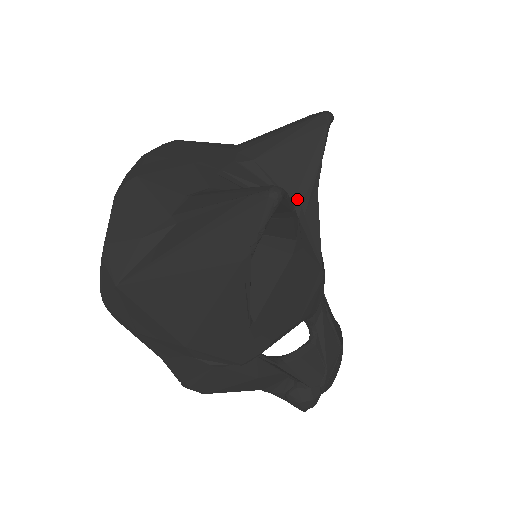
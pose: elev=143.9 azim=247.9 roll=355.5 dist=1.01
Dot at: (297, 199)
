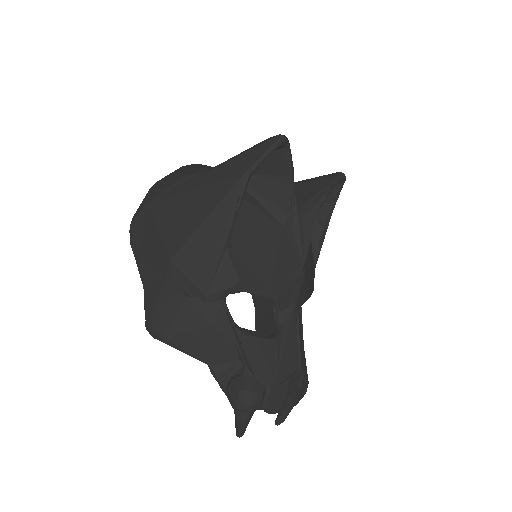
Dot at: (301, 208)
